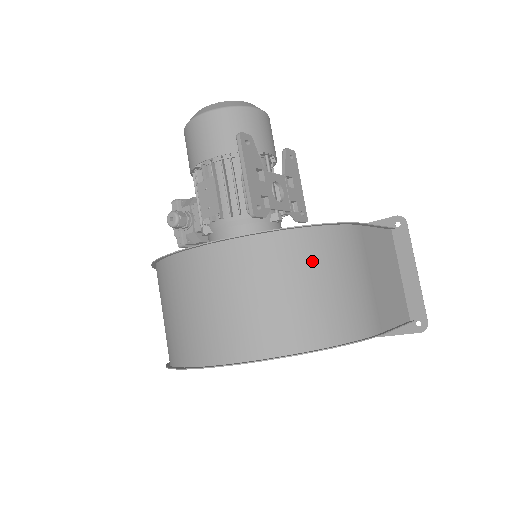
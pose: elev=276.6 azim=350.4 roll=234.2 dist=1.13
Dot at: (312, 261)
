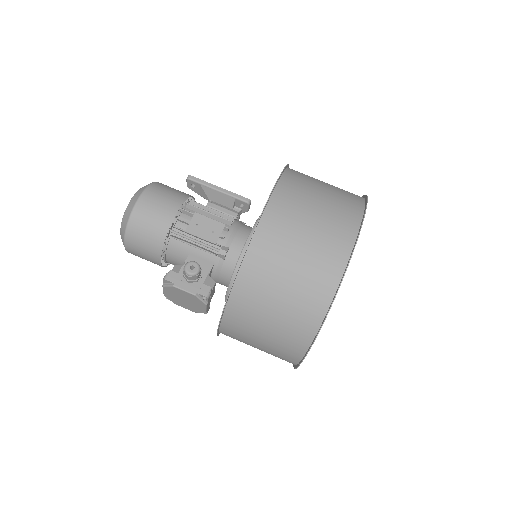
Dot at: occluded
